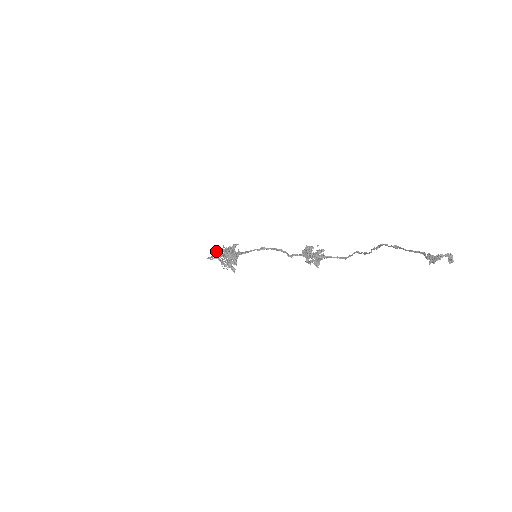
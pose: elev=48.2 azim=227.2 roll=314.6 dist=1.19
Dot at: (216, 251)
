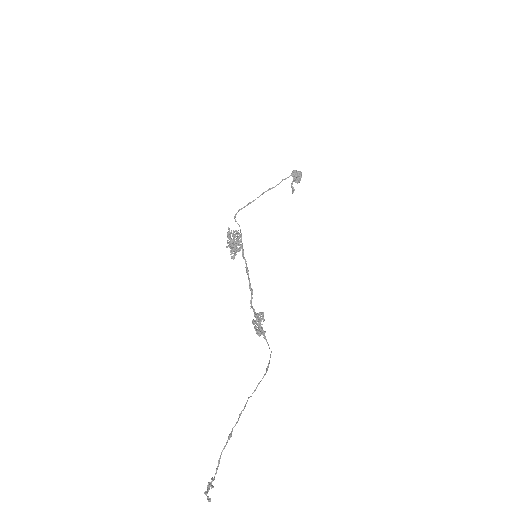
Dot at: (227, 232)
